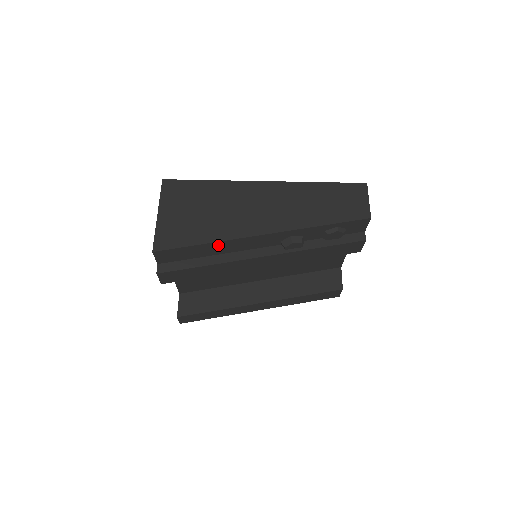
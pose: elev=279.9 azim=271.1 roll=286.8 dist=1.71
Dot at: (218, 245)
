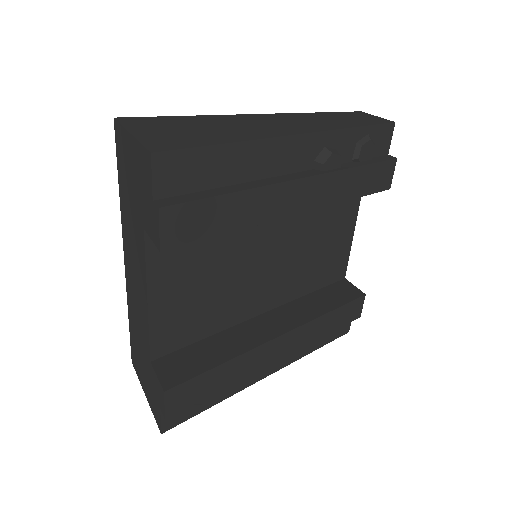
Dot at: (244, 153)
